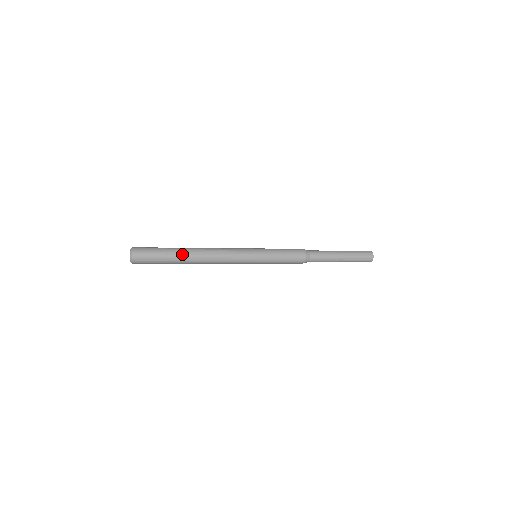
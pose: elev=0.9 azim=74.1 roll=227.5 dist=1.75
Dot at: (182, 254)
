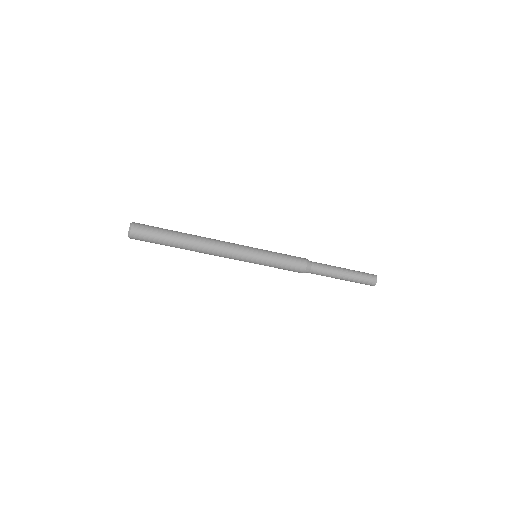
Dot at: (182, 234)
